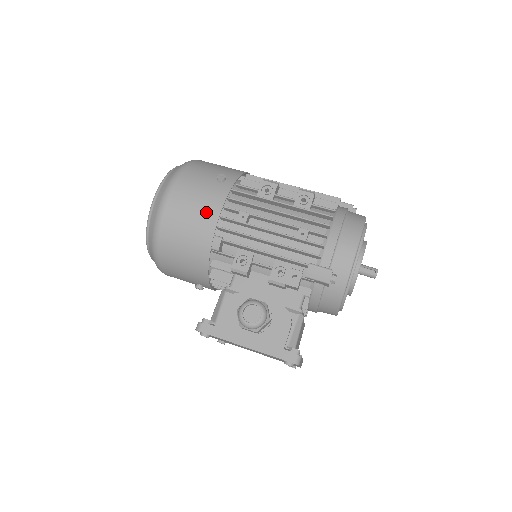
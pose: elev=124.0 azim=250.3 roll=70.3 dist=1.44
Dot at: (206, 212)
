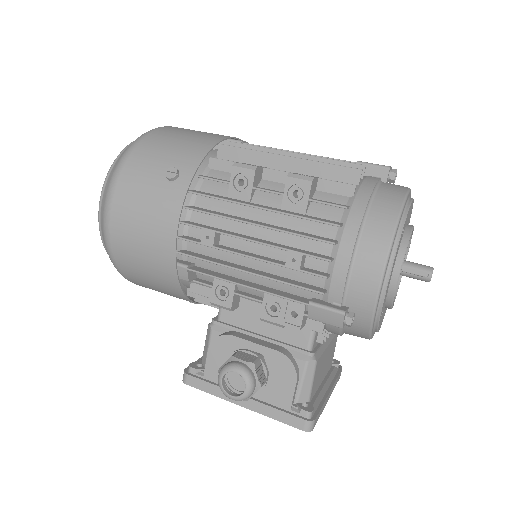
Dot at: (158, 234)
